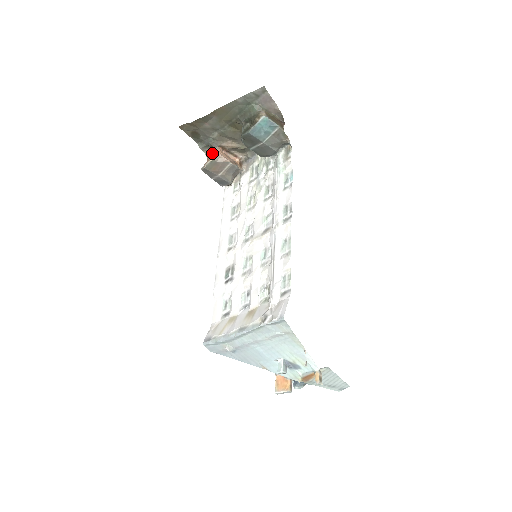
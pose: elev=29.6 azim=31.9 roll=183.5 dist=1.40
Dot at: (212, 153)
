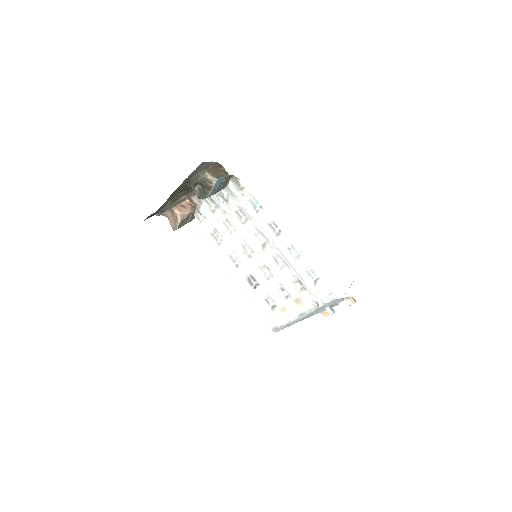
Dot at: (170, 213)
